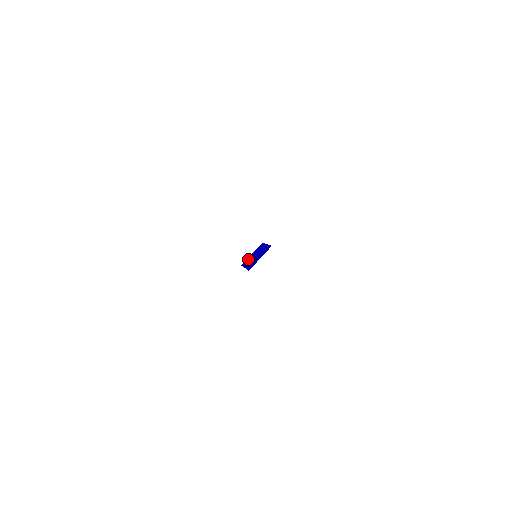
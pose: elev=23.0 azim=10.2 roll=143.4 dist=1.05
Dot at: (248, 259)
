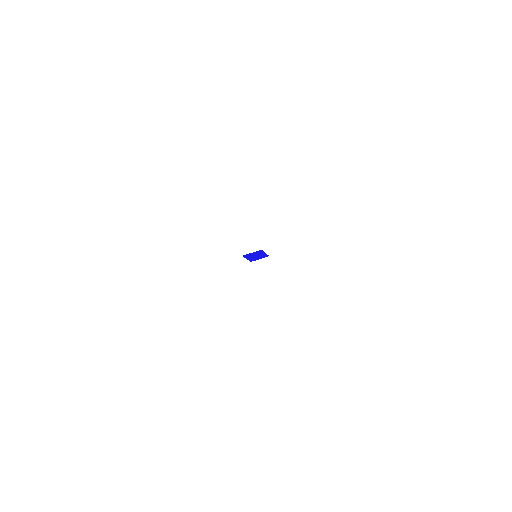
Dot at: (255, 259)
